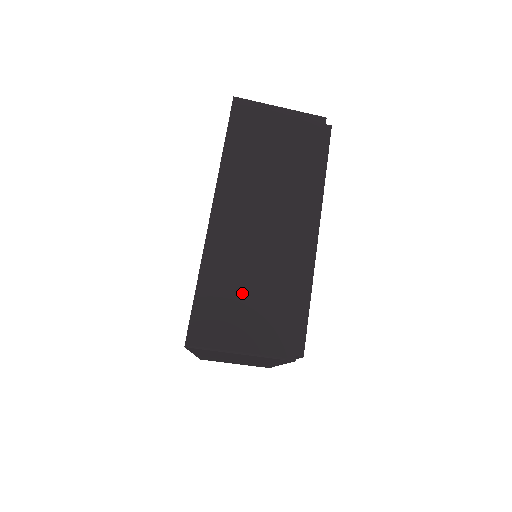
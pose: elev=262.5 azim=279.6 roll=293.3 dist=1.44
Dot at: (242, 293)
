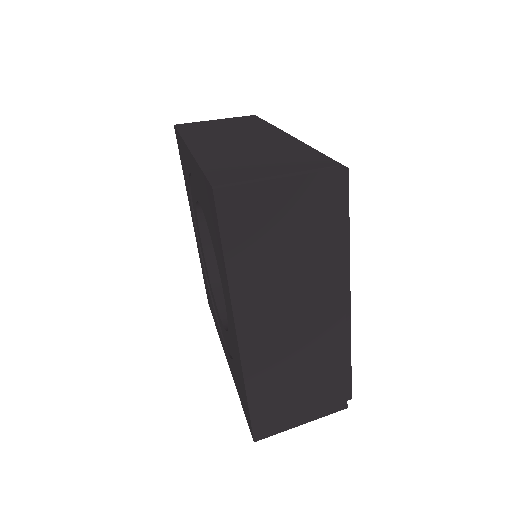
Dot at: (251, 159)
